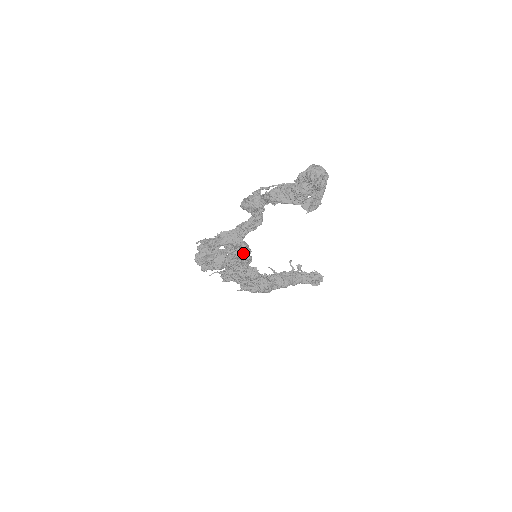
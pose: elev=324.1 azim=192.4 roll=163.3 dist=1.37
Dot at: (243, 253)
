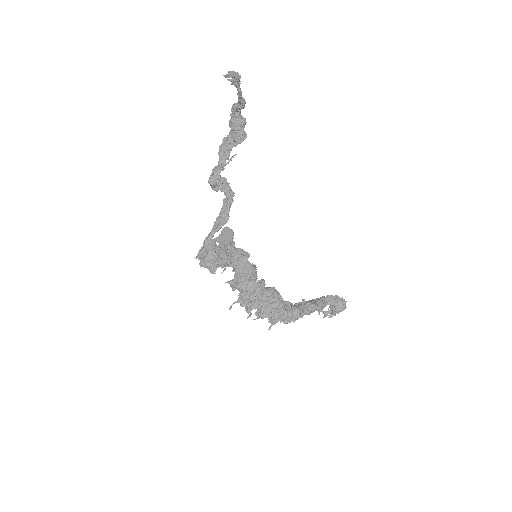
Dot at: (242, 255)
